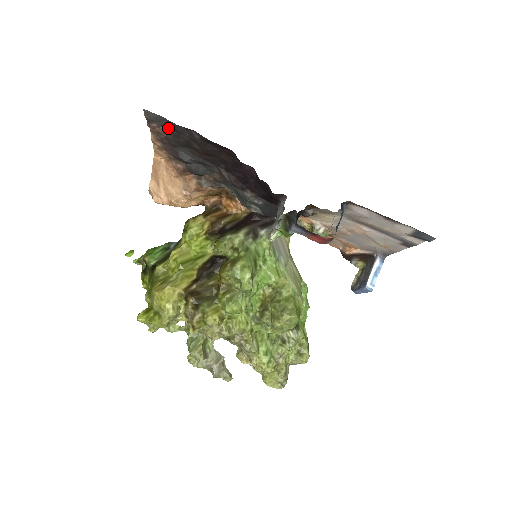
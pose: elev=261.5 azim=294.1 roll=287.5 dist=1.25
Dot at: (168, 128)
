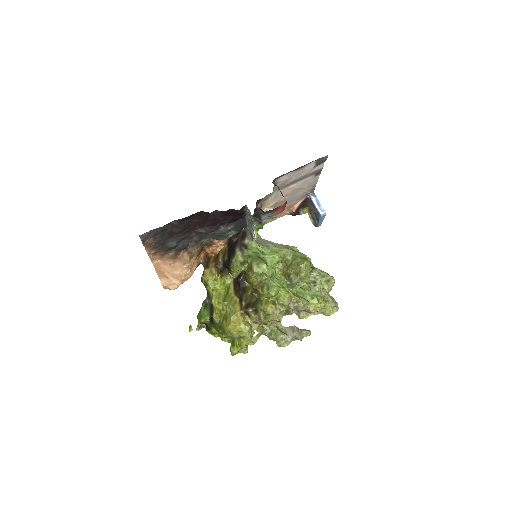
Dot at: (156, 235)
